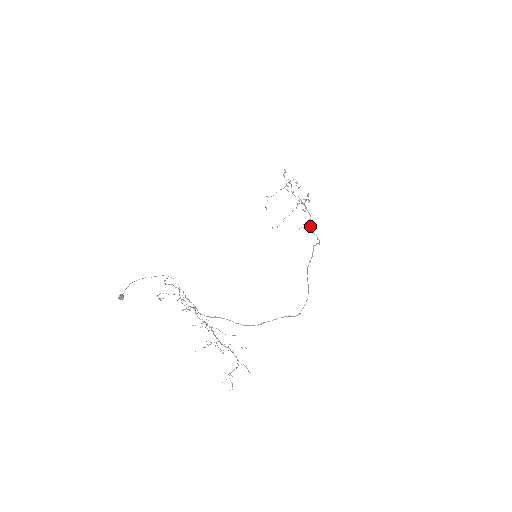
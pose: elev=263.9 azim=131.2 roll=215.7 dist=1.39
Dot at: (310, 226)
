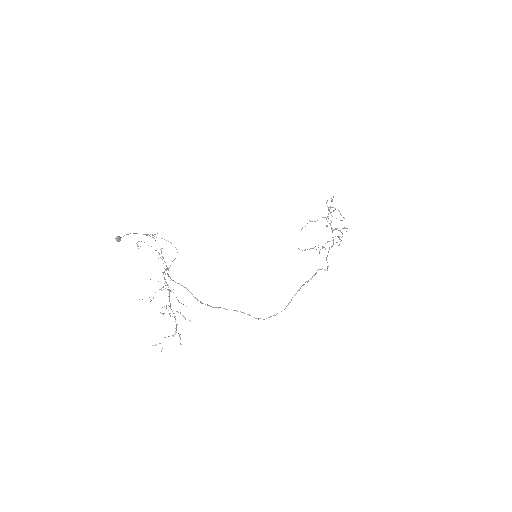
Dot at: occluded
